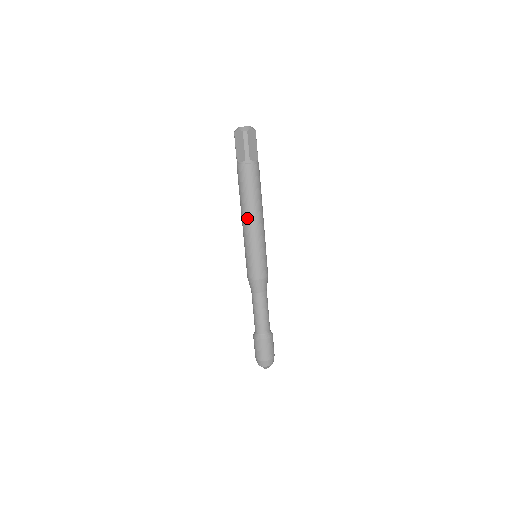
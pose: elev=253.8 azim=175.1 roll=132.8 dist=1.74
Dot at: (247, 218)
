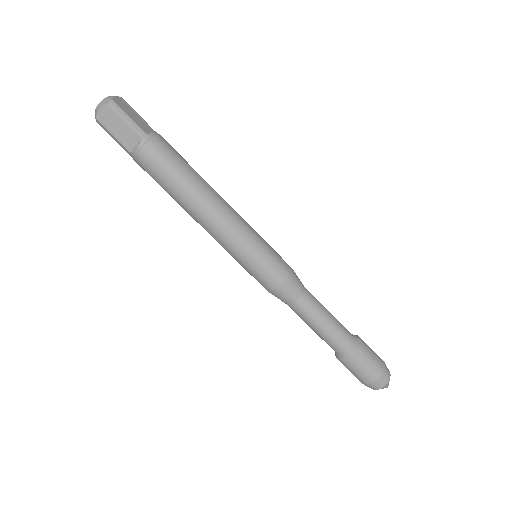
Dot at: (207, 212)
